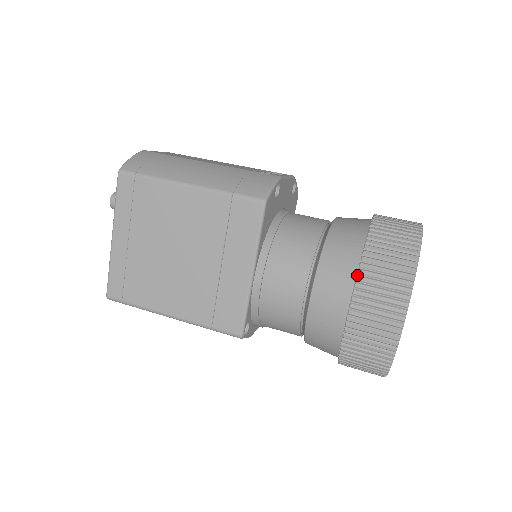
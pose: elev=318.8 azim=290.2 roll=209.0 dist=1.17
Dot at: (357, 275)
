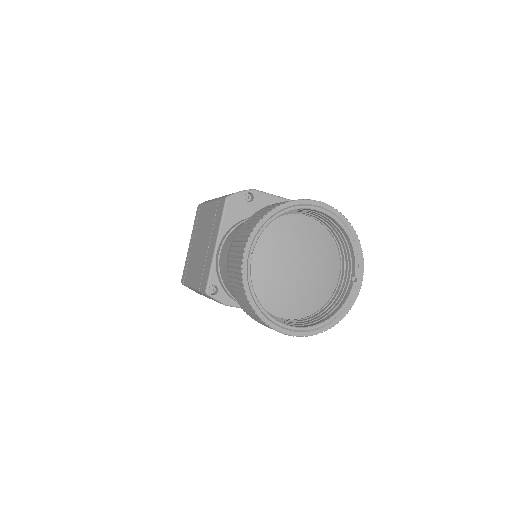
Dot at: (241, 228)
